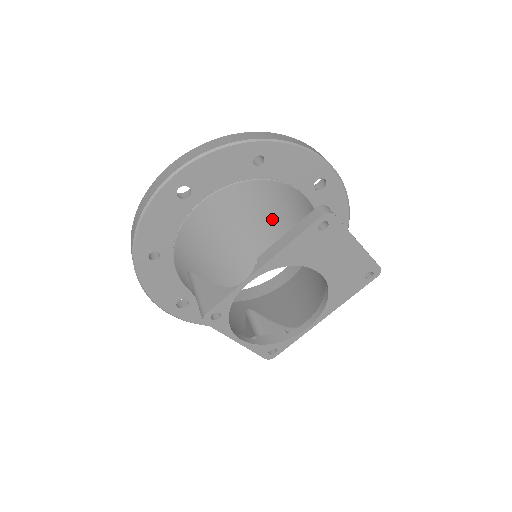
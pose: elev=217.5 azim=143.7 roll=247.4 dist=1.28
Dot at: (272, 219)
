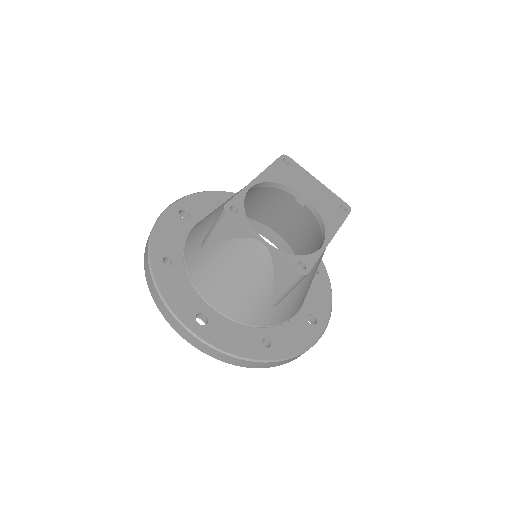
Dot at: occluded
